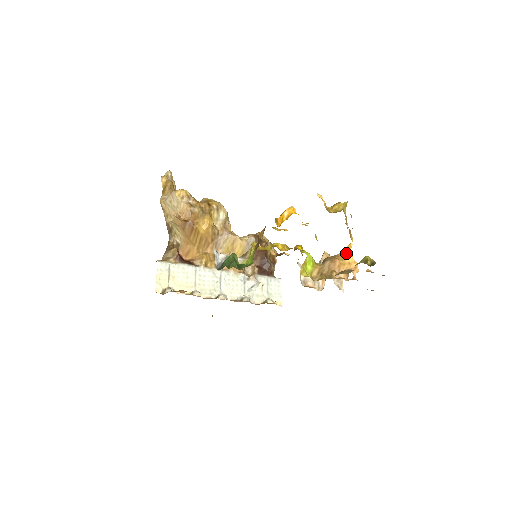
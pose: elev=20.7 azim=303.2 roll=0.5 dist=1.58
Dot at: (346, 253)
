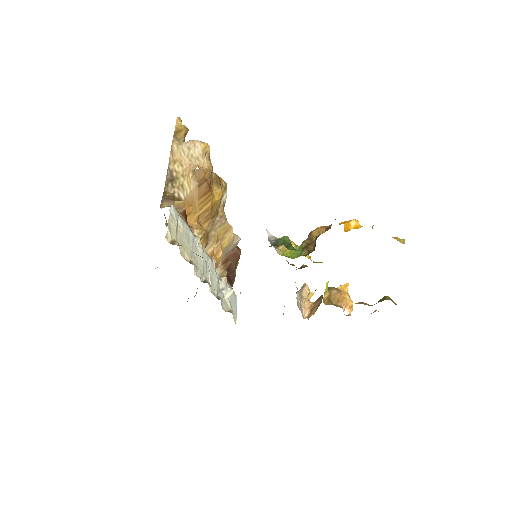
Dot at: (345, 290)
